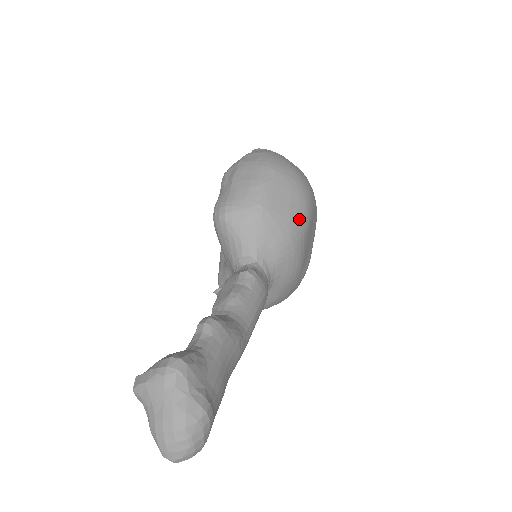
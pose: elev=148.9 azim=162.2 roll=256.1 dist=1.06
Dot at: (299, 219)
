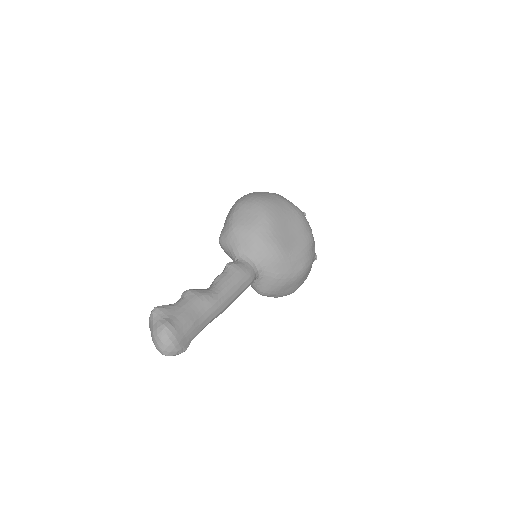
Dot at: (259, 223)
